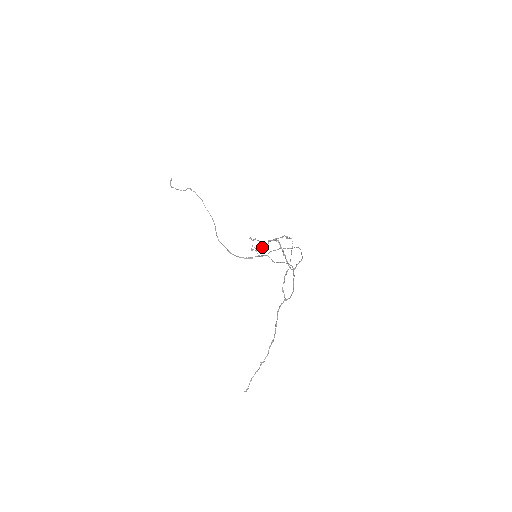
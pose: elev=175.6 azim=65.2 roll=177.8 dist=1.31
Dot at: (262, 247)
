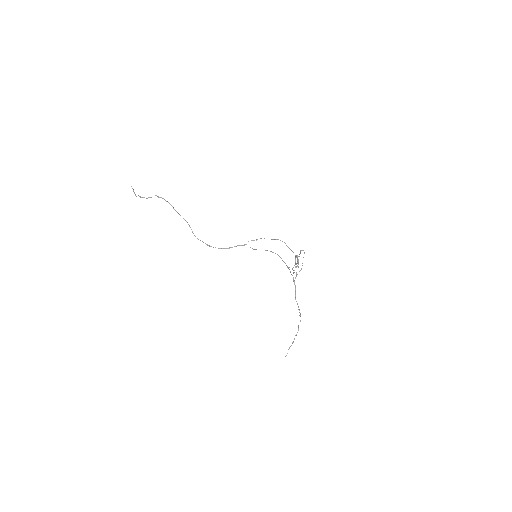
Dot at: occluded
